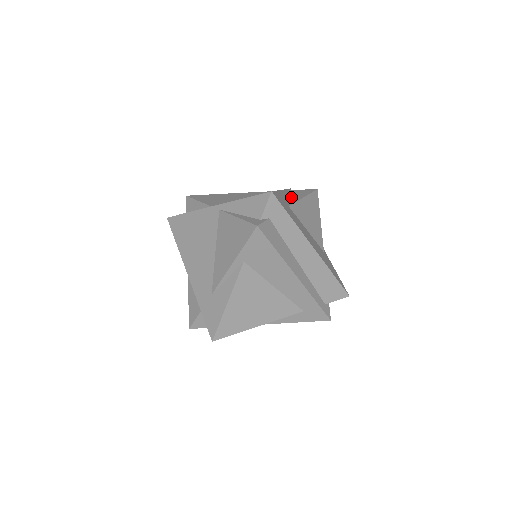
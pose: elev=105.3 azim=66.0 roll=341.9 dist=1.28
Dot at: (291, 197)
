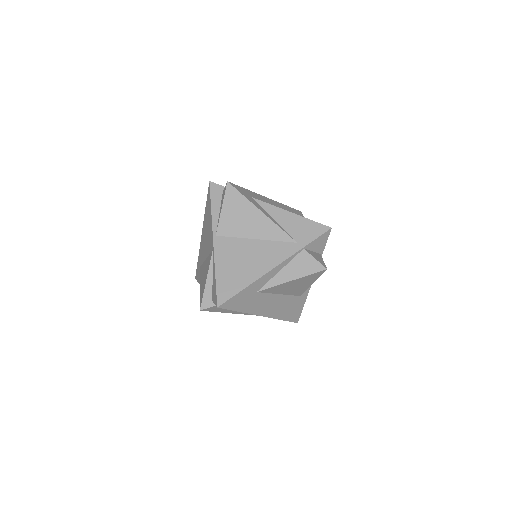
Dot at: (283, 272)
